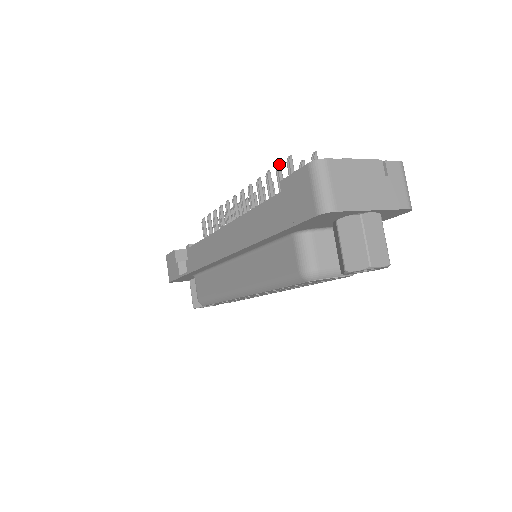
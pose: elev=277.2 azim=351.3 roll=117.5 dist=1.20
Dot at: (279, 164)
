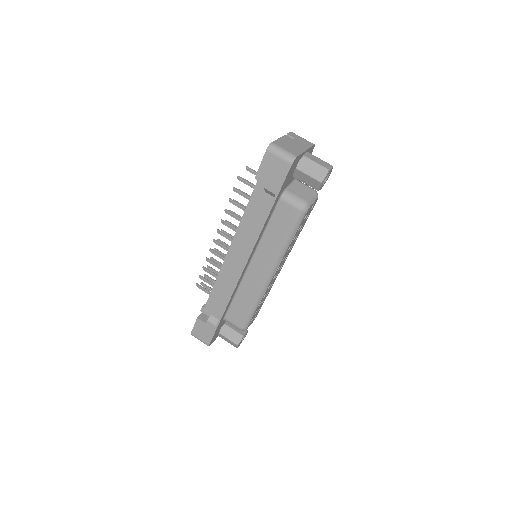
Dot at: (234, 187)
